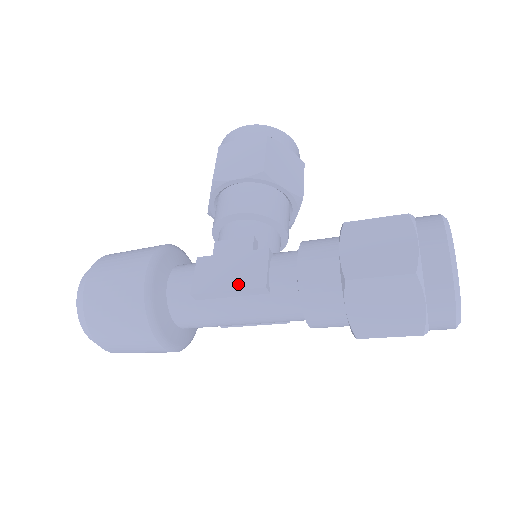
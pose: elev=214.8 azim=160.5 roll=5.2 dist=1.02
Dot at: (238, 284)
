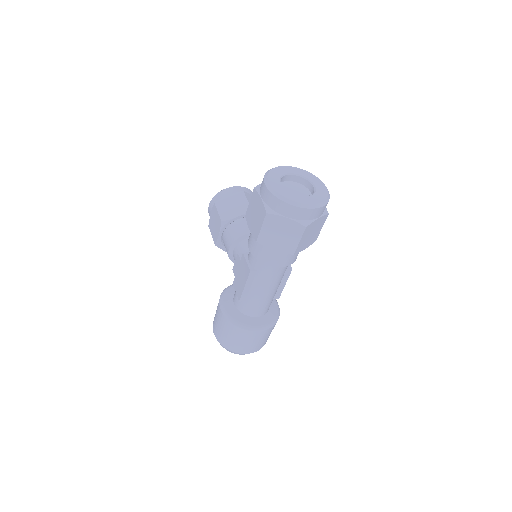
Dot at: (245, 280)
